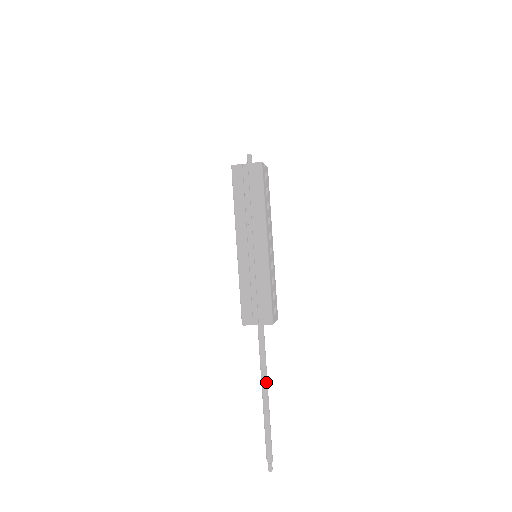
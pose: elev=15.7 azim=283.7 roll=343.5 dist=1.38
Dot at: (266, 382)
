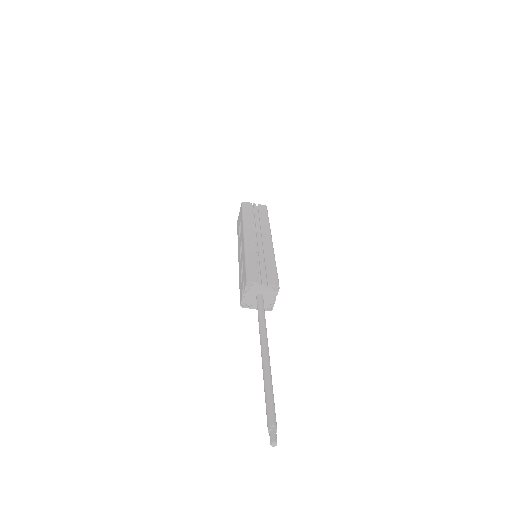
Dot at: (267, 342)
